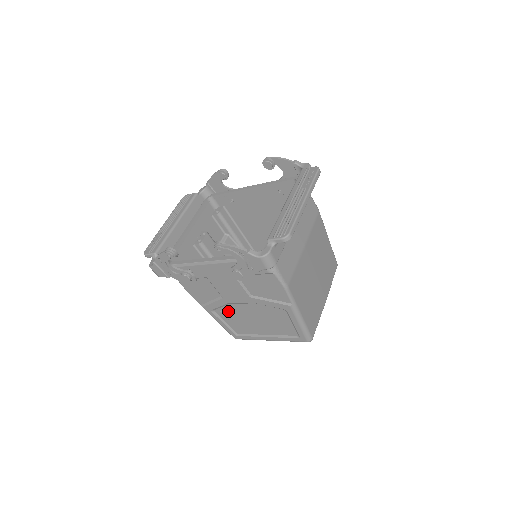
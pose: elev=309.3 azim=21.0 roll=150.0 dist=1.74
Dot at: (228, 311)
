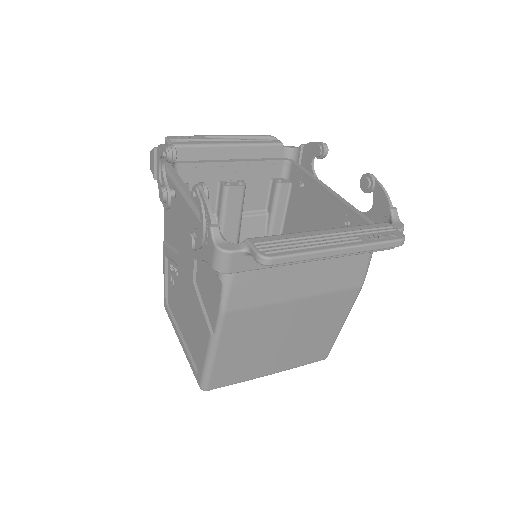
Dot at: (175, 272)
